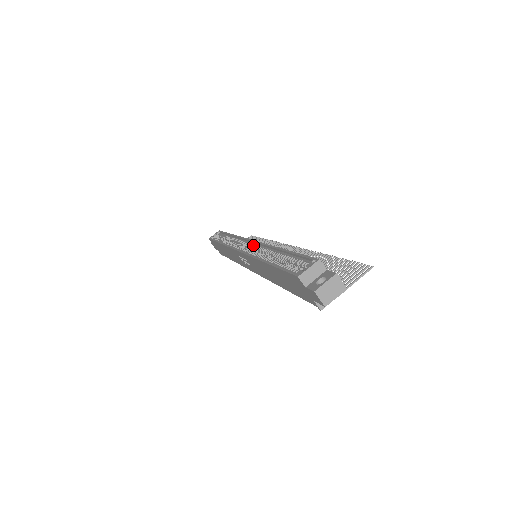
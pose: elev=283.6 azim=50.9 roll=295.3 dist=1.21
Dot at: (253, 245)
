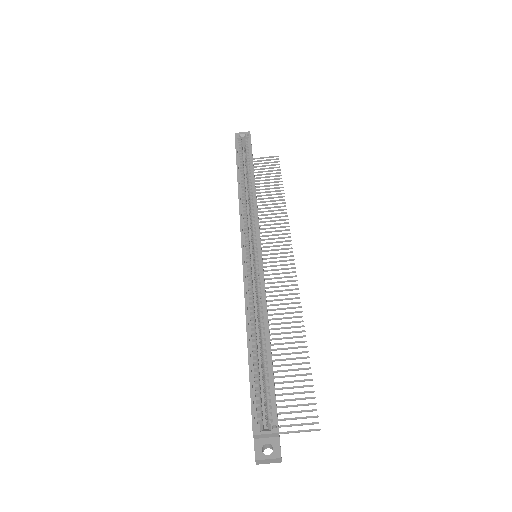
Dot at: (258, 259)
